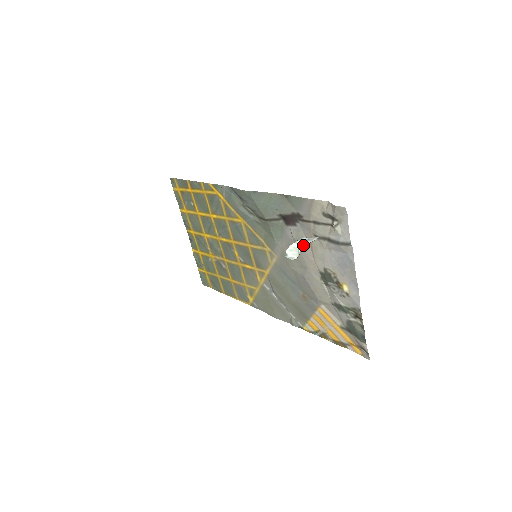
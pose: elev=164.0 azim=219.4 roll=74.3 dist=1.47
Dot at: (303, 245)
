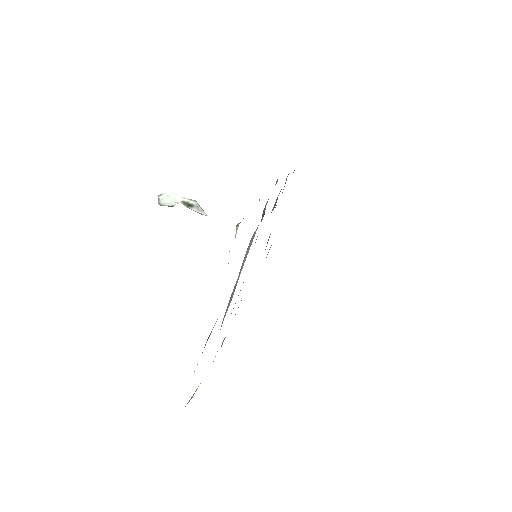
Dot at: (187, 206)
